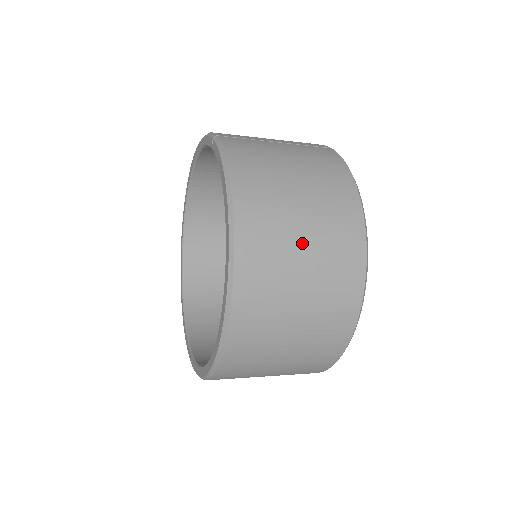
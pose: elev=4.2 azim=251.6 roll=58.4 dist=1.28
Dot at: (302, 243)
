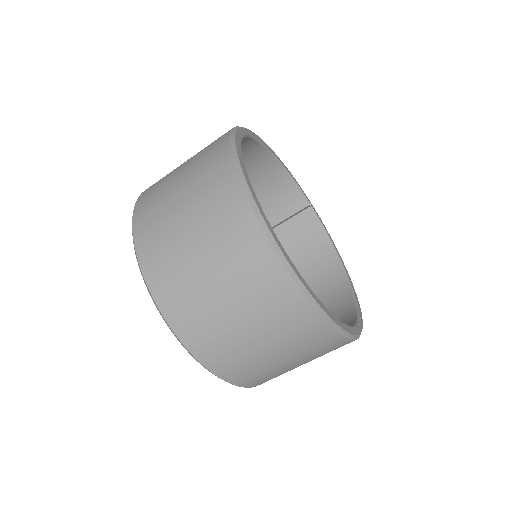
Dot at: occluded
